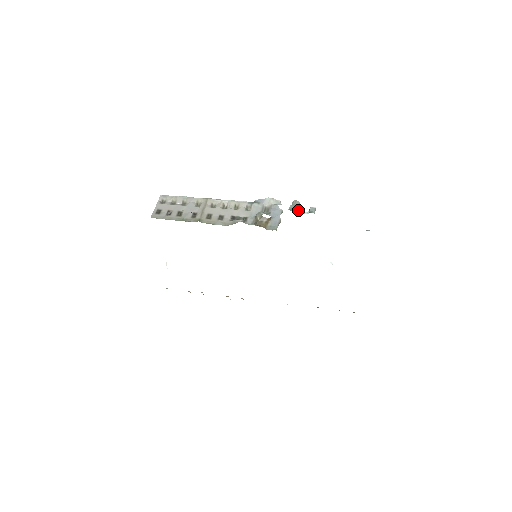
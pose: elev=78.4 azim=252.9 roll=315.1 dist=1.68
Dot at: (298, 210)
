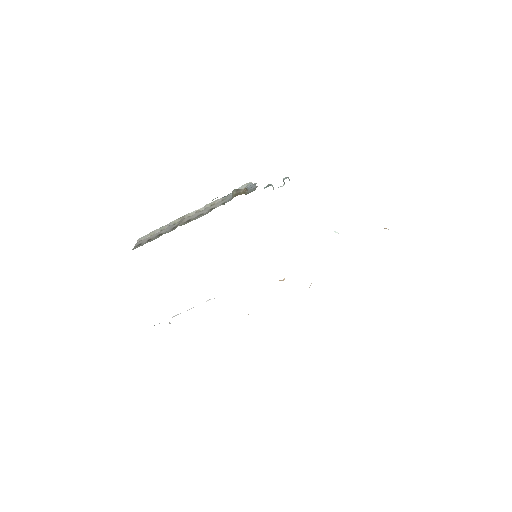
Dot at: occluded
